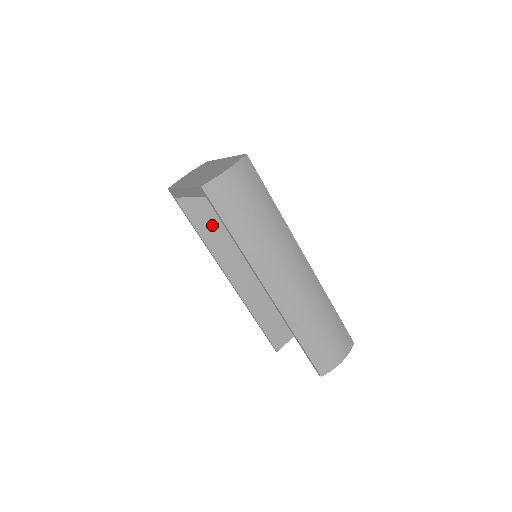
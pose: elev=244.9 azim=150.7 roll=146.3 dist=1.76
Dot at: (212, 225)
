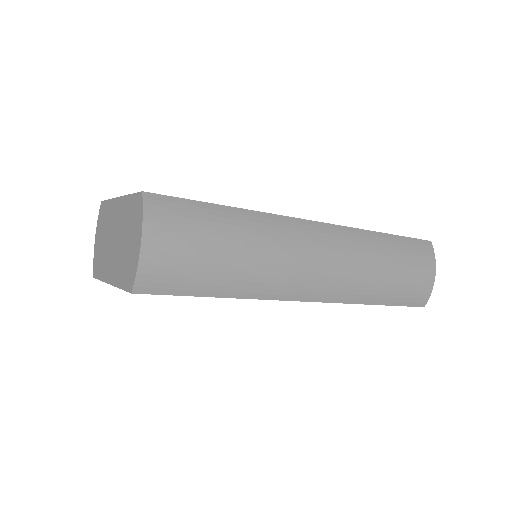
Dot at: occluded
